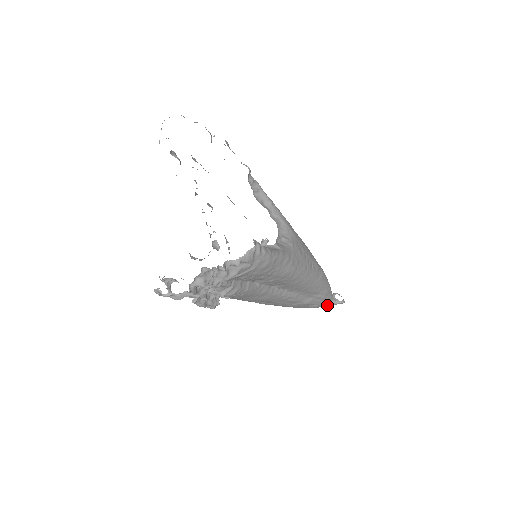
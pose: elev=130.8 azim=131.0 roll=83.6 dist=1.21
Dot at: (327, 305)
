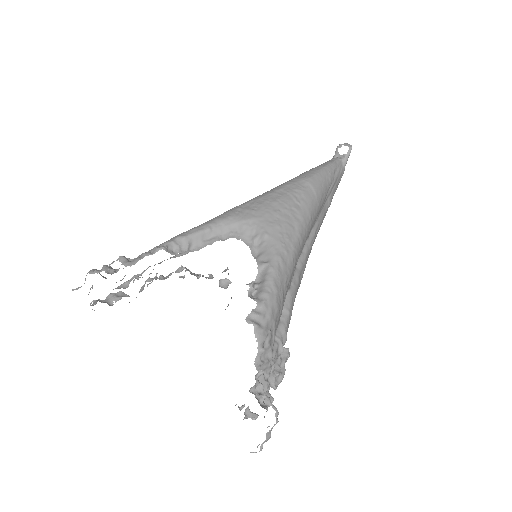
Dot at: (343, 171)
